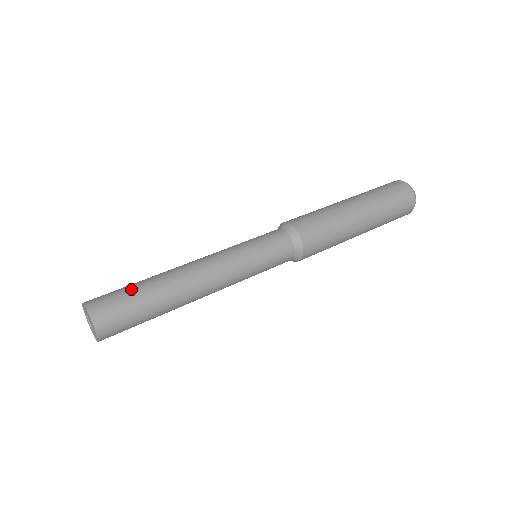
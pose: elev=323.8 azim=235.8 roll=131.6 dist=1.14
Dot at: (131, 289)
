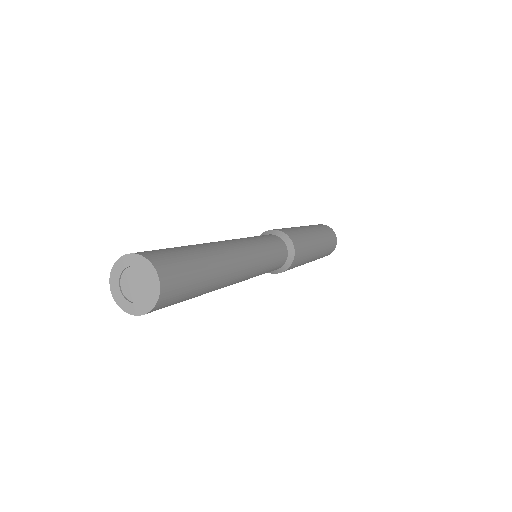
Dot at: occluded
